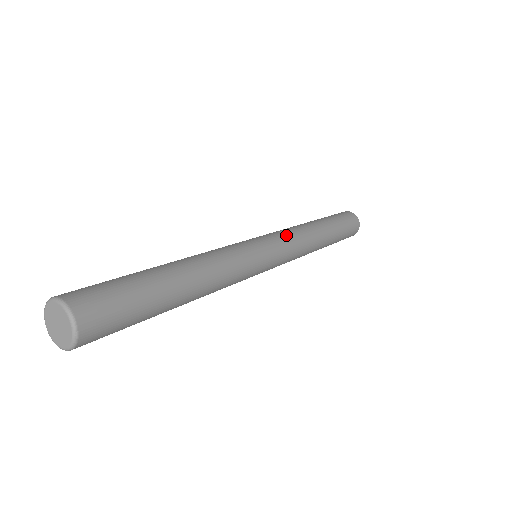
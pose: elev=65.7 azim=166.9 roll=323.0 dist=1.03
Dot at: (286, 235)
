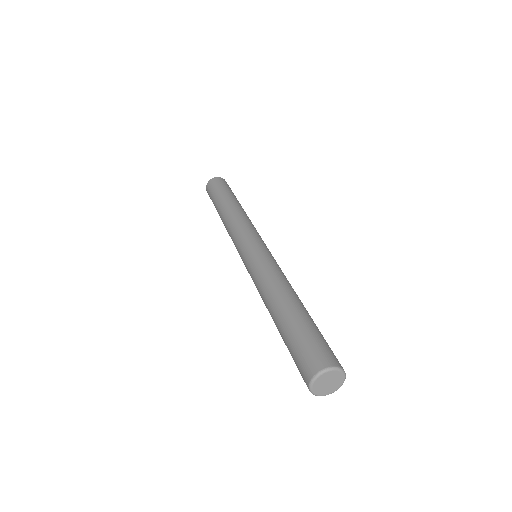
Dot at: (241, 230)
